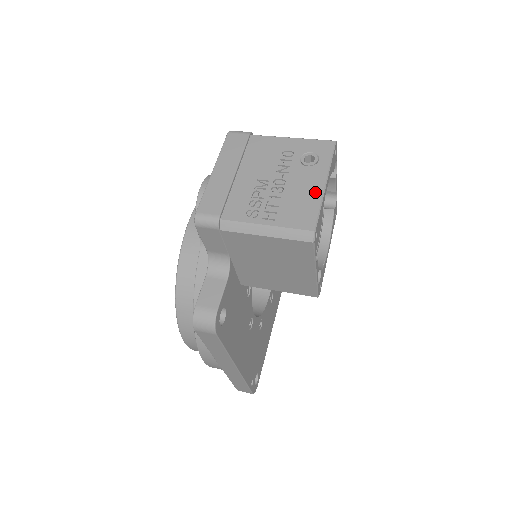
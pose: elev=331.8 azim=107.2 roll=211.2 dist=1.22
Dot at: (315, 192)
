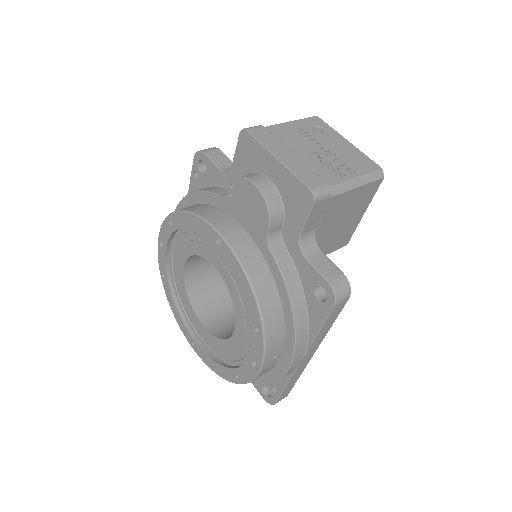
Dot at: (351, 148)
